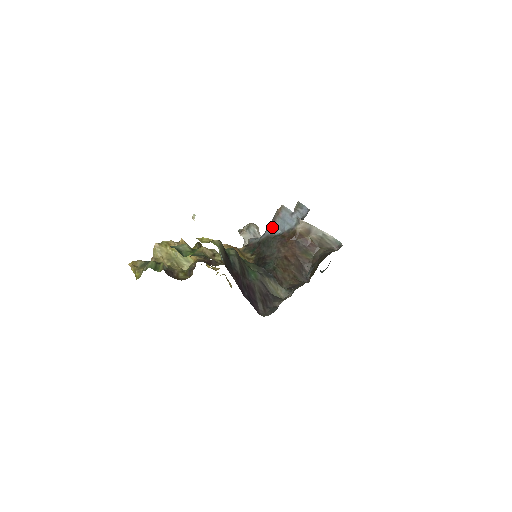
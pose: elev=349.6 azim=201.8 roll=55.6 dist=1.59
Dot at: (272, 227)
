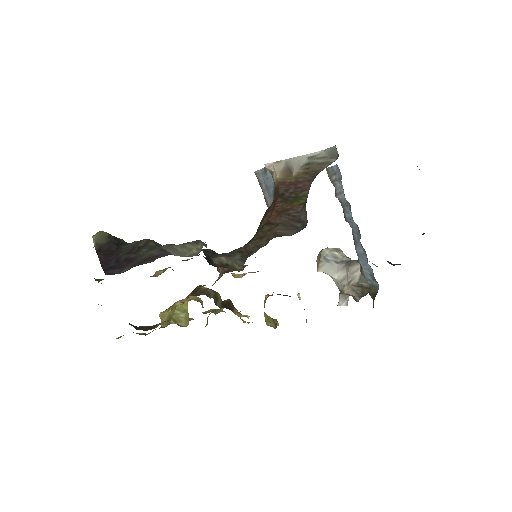
Dot at: occluded
